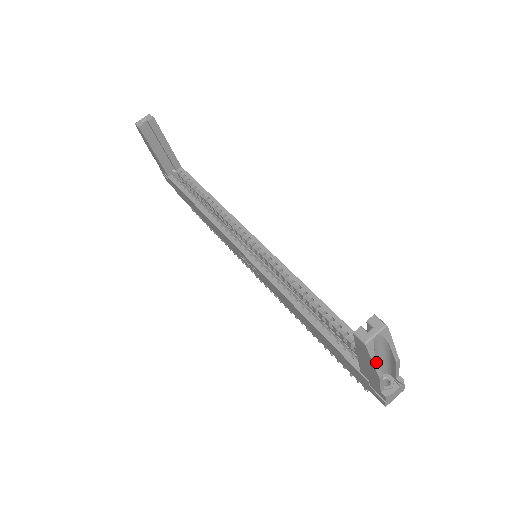
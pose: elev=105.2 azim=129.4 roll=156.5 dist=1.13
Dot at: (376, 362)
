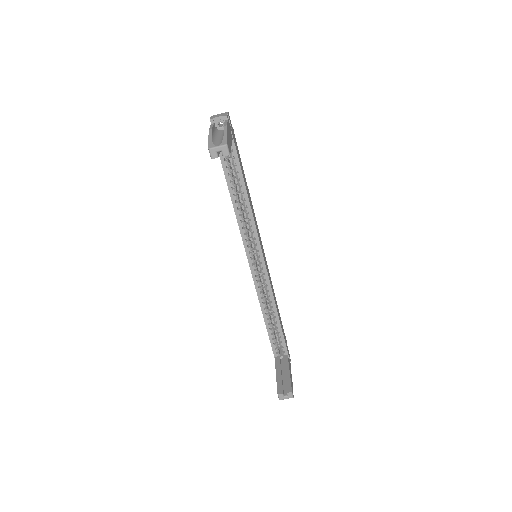
Dot at: occluded
